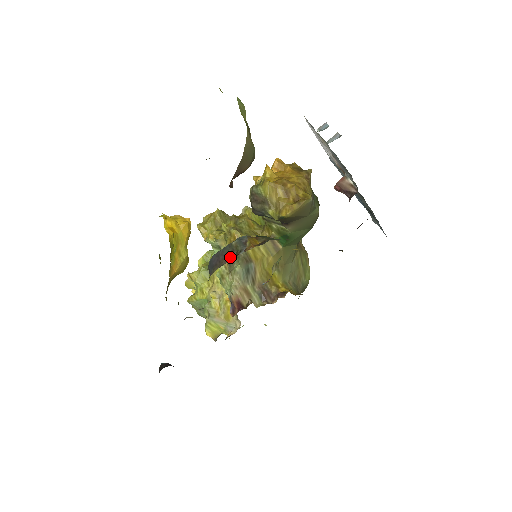
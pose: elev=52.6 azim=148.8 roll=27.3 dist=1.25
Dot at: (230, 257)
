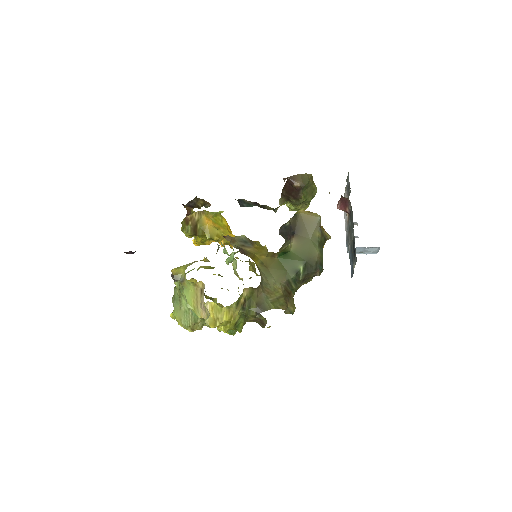
Dot at: occluded
